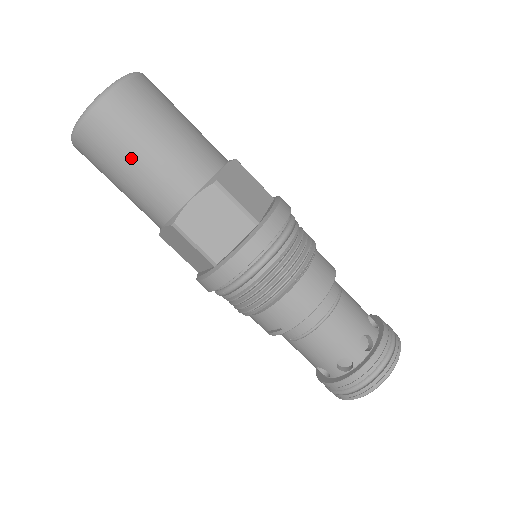
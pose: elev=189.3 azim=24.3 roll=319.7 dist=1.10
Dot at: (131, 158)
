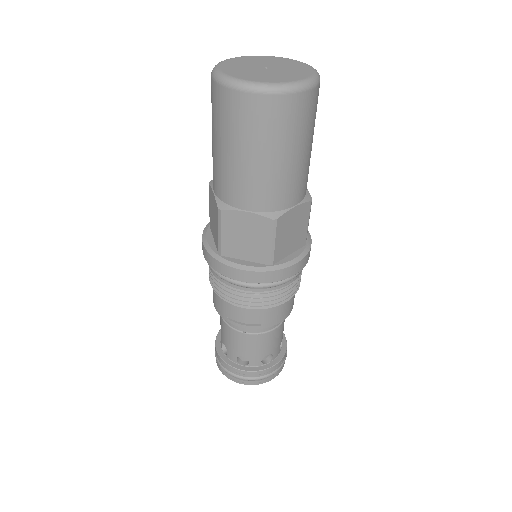
Dot at: (292, 149)
